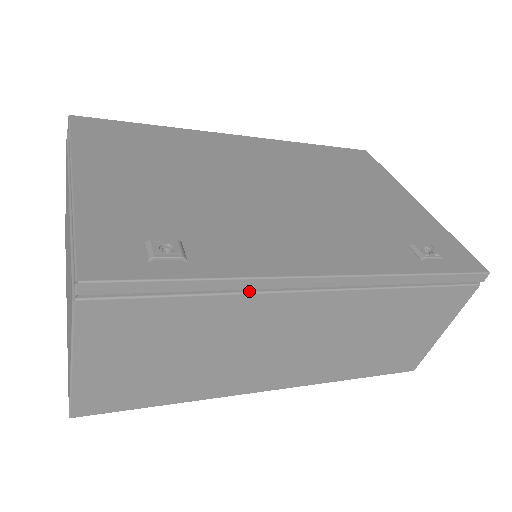
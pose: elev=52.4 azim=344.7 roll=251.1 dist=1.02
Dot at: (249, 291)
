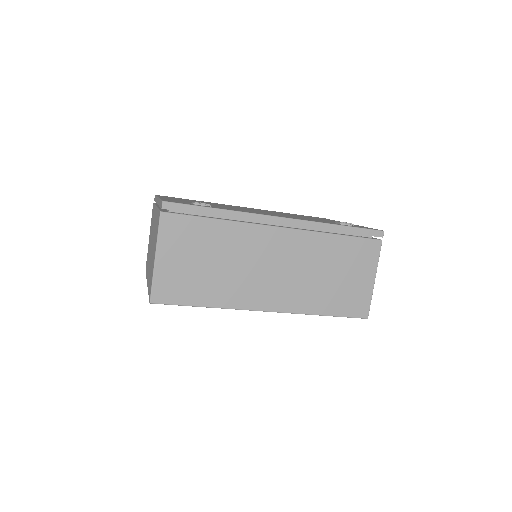
Dot at: (241, 221)
